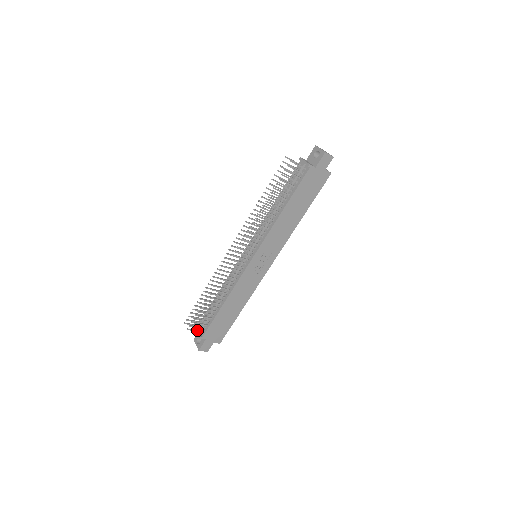
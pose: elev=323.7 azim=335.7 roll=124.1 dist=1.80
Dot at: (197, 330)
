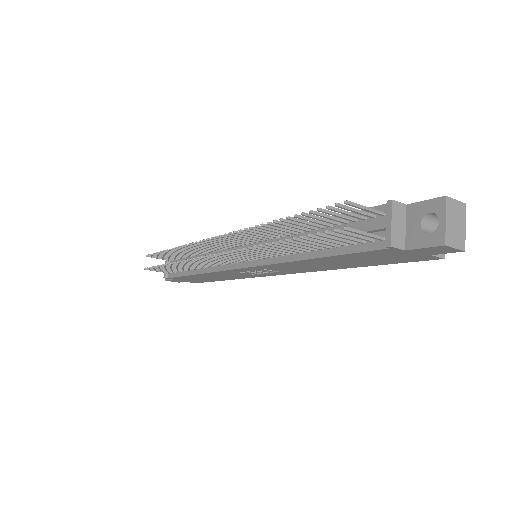
Dot at: occluded
